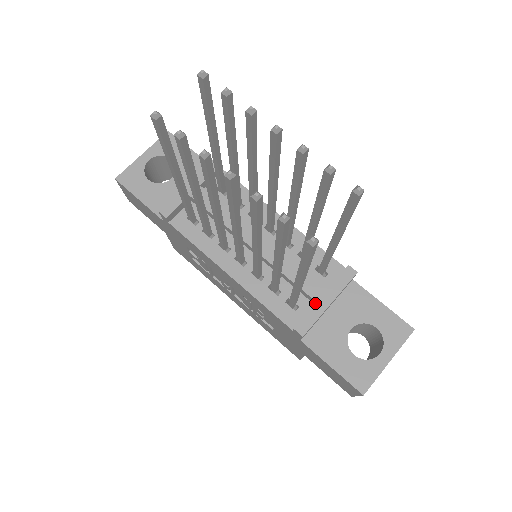
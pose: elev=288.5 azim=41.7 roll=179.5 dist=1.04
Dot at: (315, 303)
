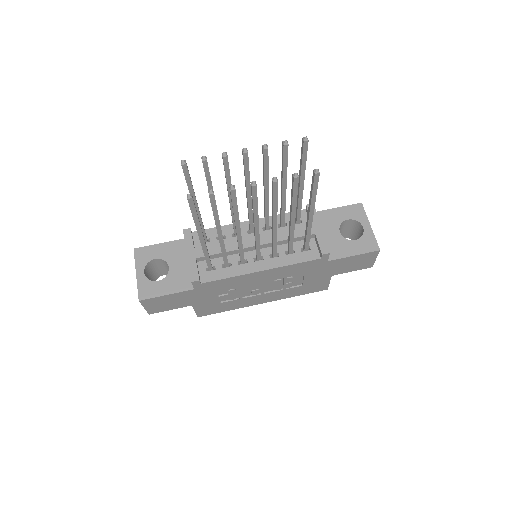
Dot at: (315, 235)
